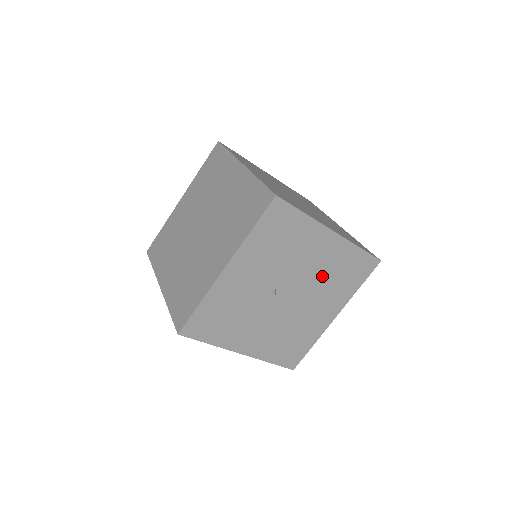
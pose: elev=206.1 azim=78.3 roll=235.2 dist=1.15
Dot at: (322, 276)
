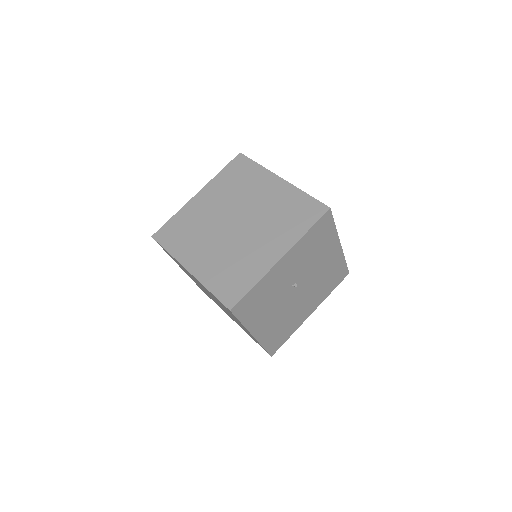
Dot at: (320, 278)
